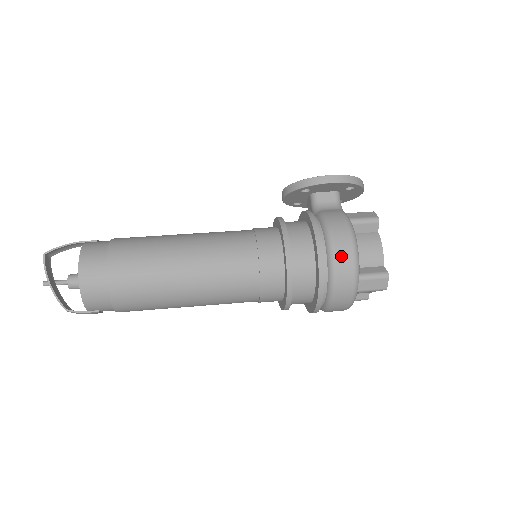
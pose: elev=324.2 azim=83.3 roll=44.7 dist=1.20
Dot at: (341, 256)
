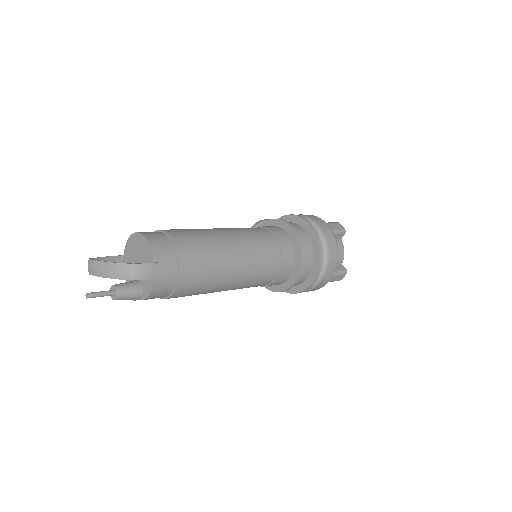
Dot at: (305, 215)
